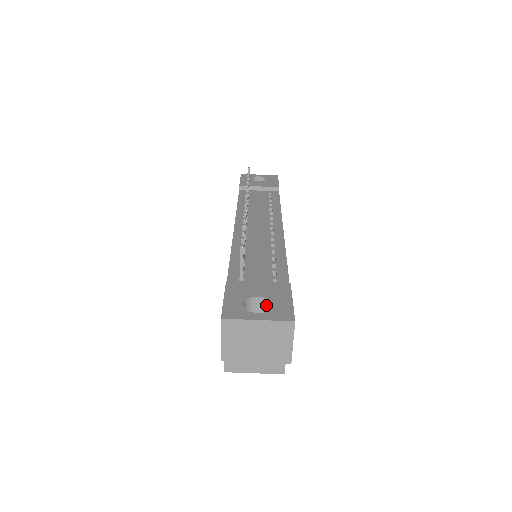
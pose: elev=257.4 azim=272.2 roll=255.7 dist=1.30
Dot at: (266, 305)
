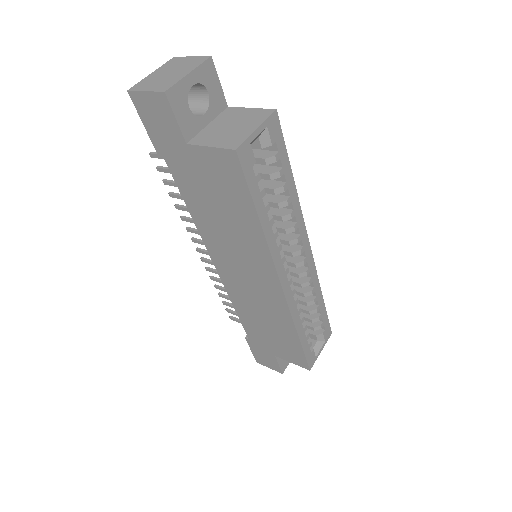
Dot at: occluded
